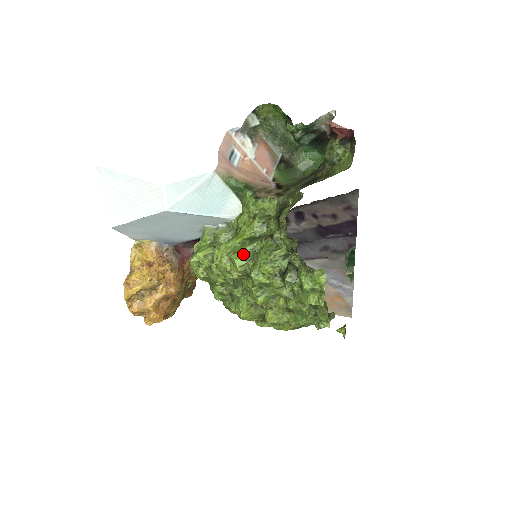
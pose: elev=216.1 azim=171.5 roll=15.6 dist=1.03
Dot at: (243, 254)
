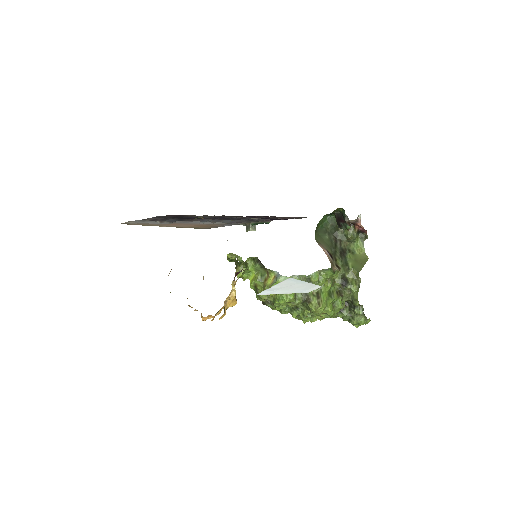
Dot at: (332, 307)
